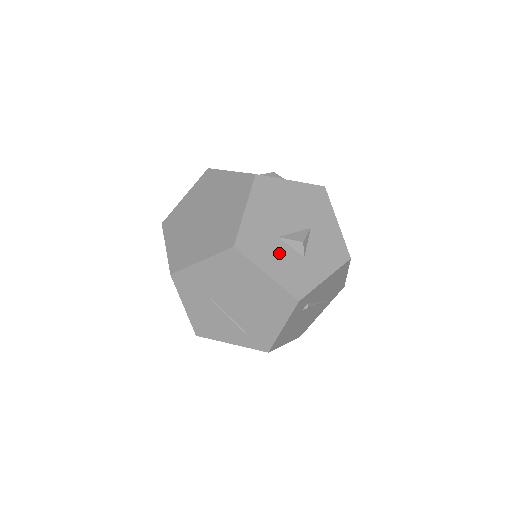
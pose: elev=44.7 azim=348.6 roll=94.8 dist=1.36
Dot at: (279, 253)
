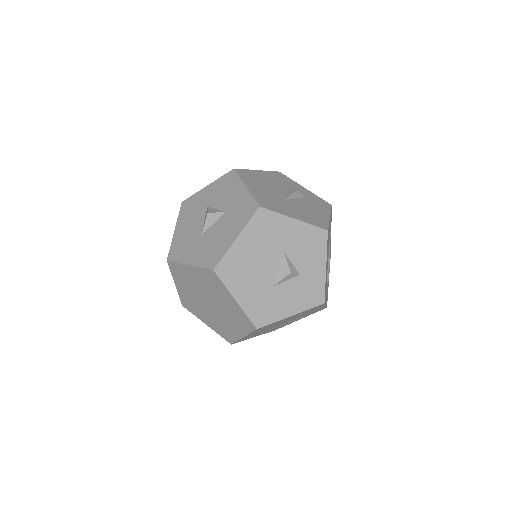
Dot at: (284, 295)
